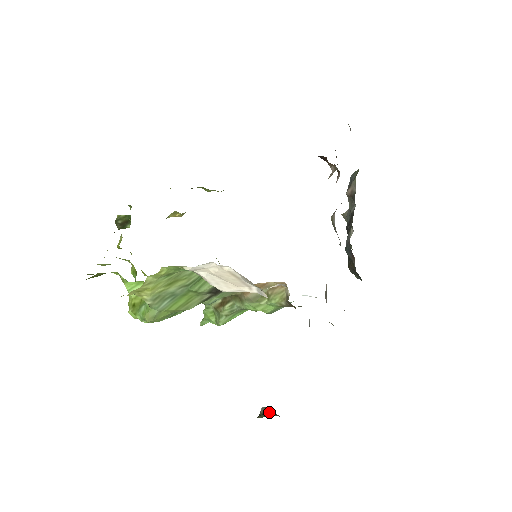
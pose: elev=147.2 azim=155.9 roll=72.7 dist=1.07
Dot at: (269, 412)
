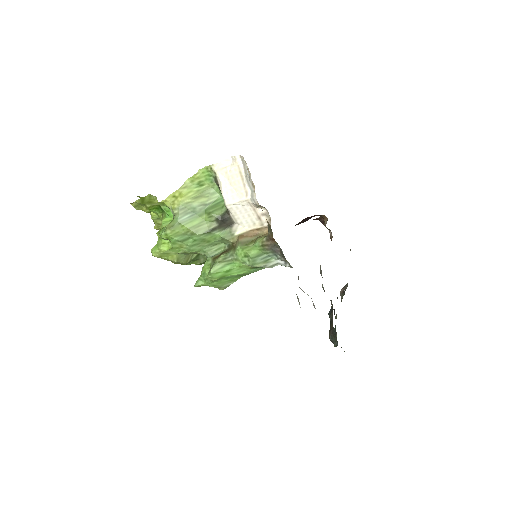
Dot at: occluded
